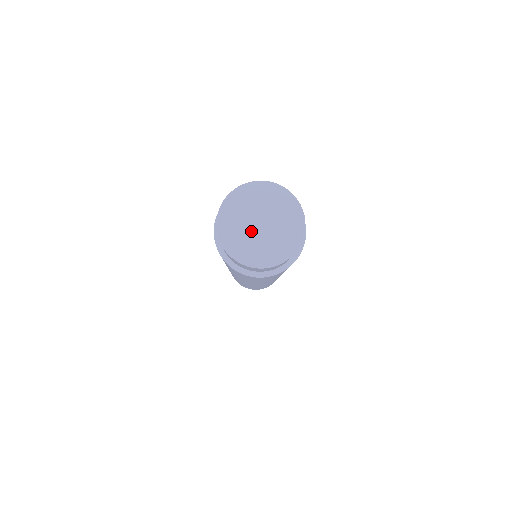
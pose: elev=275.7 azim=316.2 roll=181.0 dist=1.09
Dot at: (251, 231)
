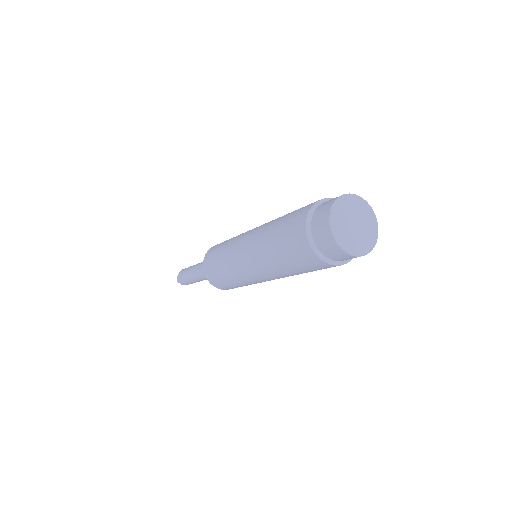
Dot at: (349, 221)
